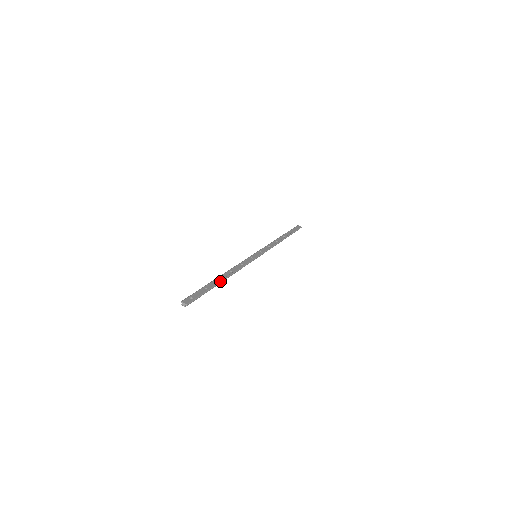
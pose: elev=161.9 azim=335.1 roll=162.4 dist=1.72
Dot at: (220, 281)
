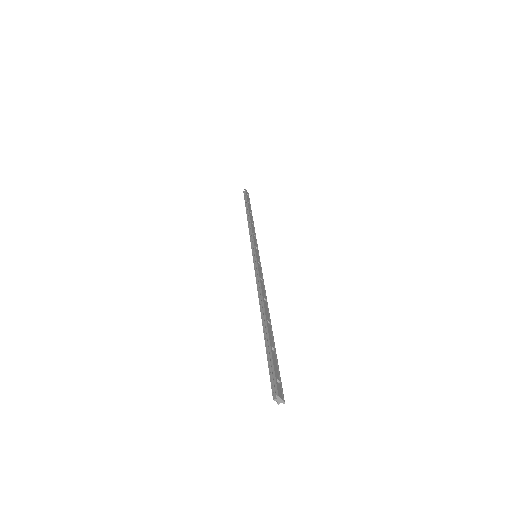
Dot at: occluded
